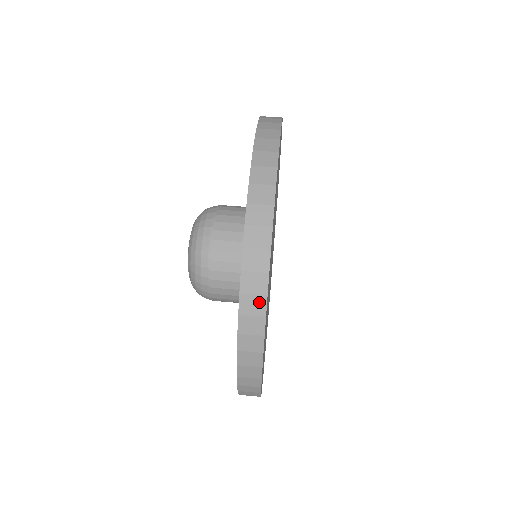
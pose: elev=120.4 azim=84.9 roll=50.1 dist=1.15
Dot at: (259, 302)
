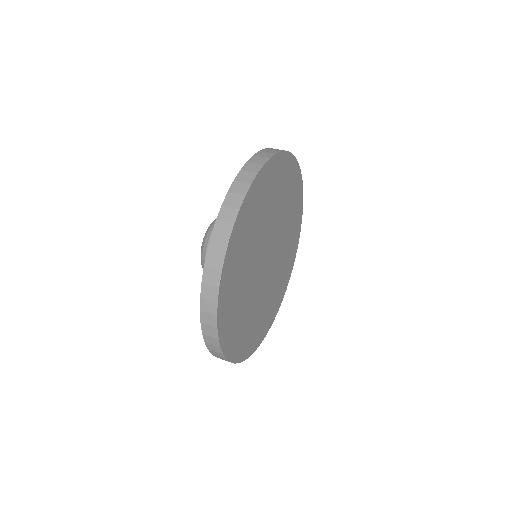
Dot at: (215, 340)
